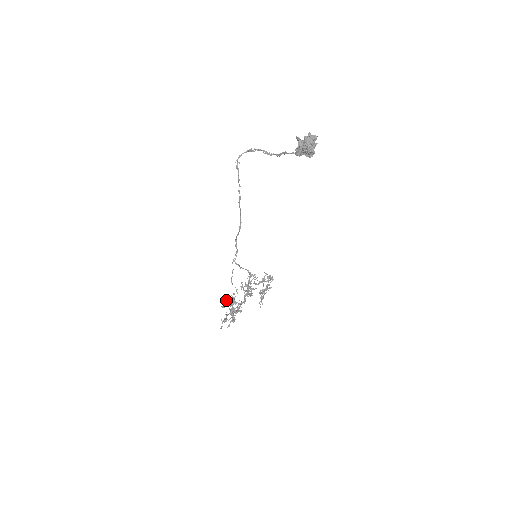
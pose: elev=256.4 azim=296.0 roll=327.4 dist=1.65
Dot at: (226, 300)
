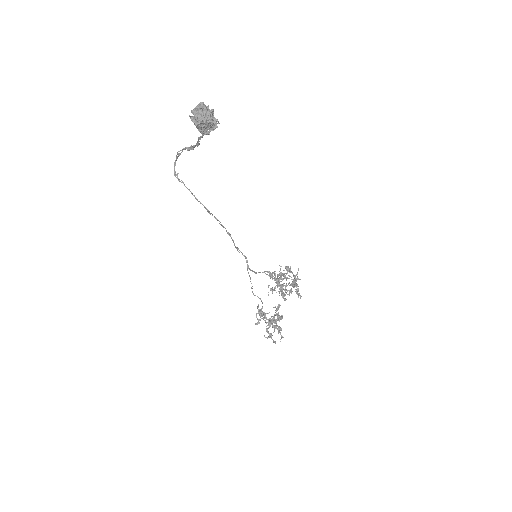
Dot at: occluded
